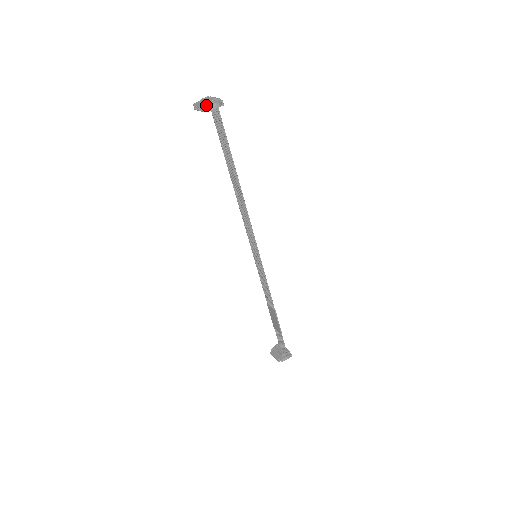
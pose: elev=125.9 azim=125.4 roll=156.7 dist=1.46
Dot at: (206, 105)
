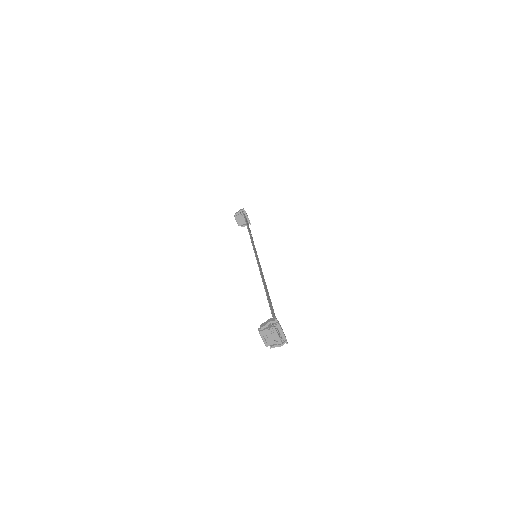
Dot at: (271, 347)
